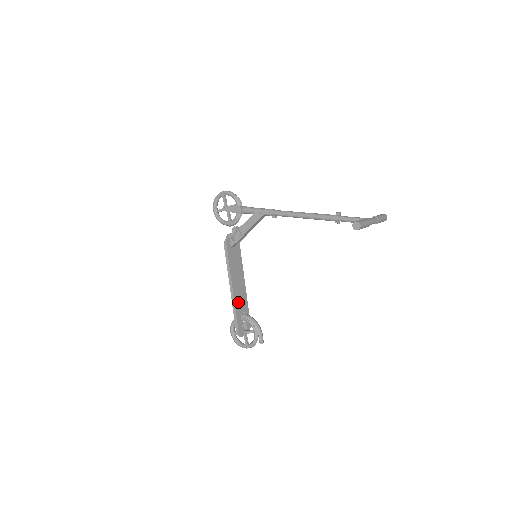
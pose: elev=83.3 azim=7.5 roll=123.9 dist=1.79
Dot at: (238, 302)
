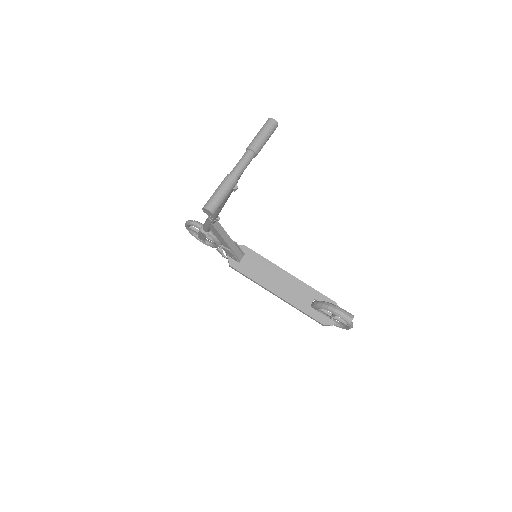
Dot at: (296, 299)
